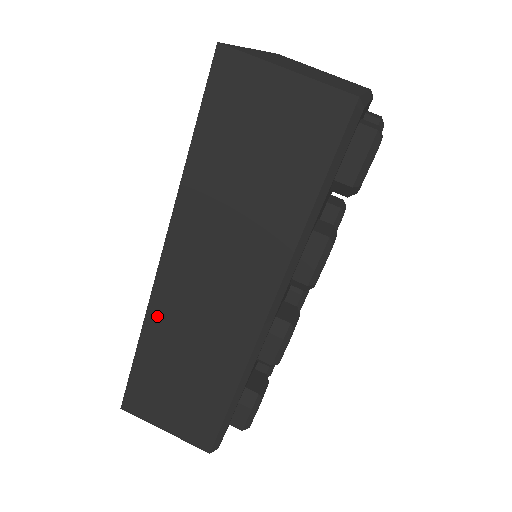
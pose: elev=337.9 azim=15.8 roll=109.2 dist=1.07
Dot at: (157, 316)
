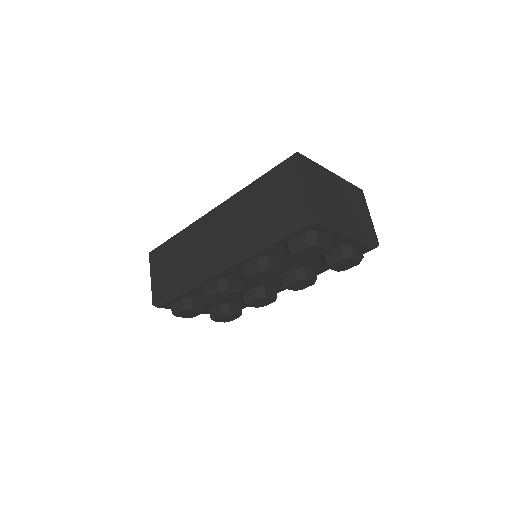
Dot at: (193, 229)
